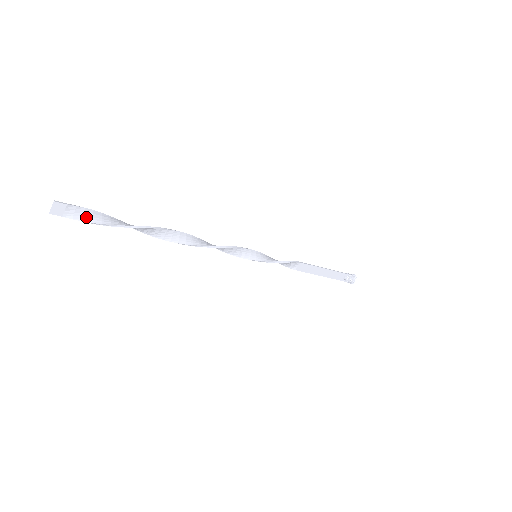
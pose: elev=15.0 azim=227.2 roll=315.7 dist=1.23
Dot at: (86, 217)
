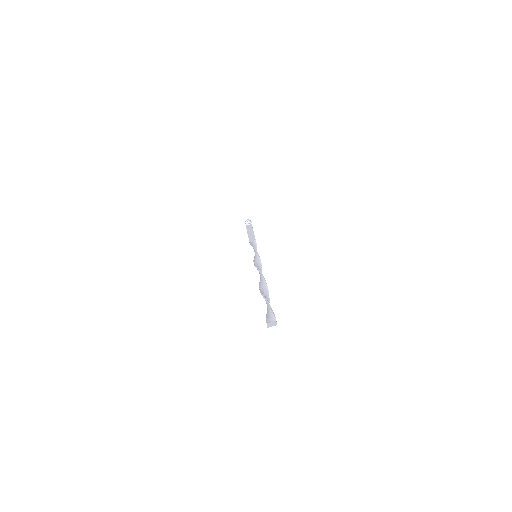
Dot at: (269, 316)
